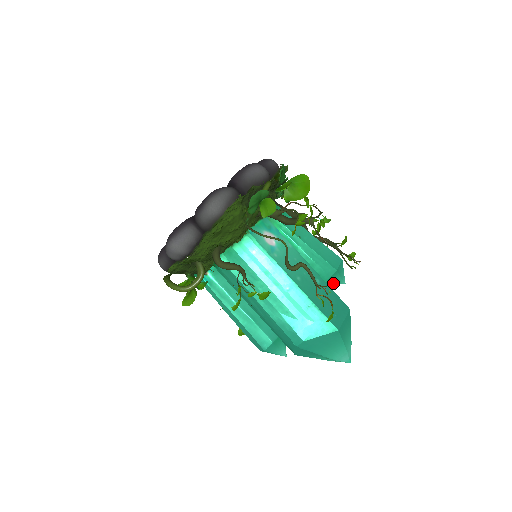
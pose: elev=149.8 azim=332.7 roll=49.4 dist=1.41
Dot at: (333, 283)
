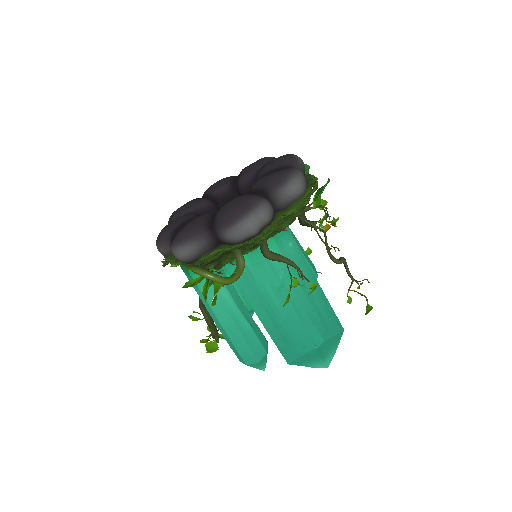
Dot at: occluded
